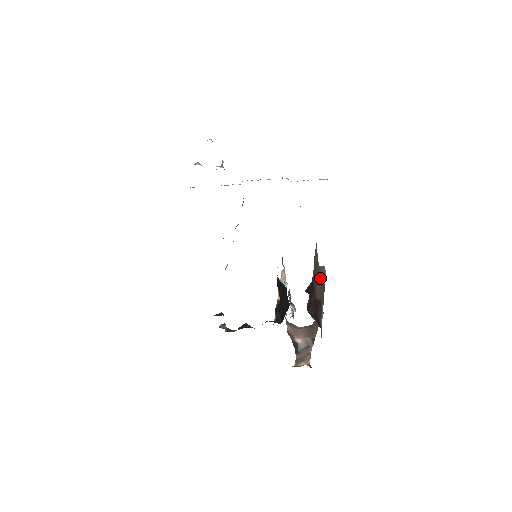
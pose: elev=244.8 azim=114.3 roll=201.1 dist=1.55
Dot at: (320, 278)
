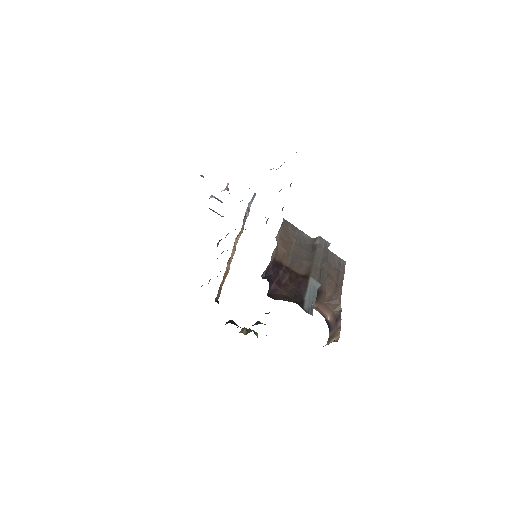
Dot at: (310, 251)
